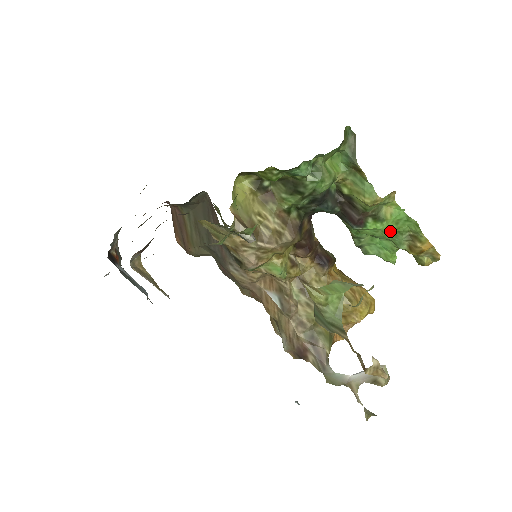
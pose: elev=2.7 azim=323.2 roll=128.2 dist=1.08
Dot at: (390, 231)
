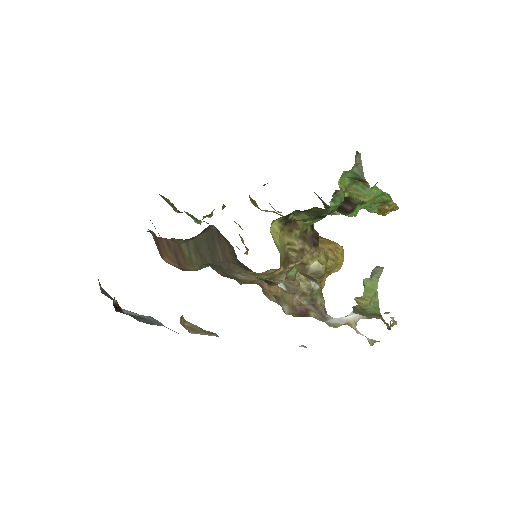
Dot at: (368, 205)
